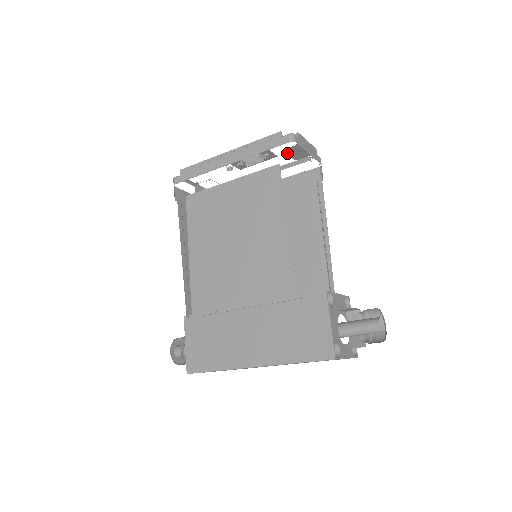
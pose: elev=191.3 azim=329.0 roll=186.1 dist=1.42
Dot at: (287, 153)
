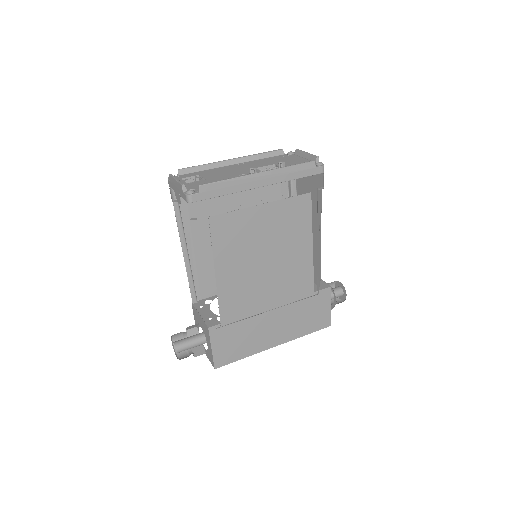
Dot at: (288, 161)
